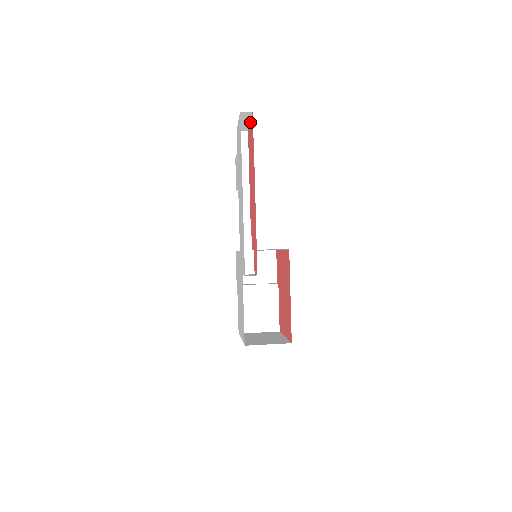
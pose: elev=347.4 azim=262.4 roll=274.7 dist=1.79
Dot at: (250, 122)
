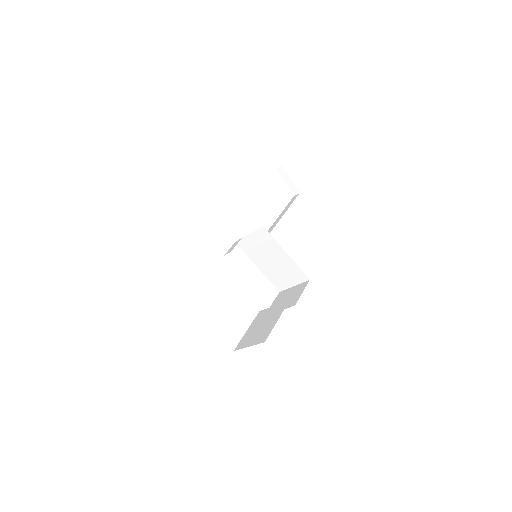
Dot at: (289, 178)
